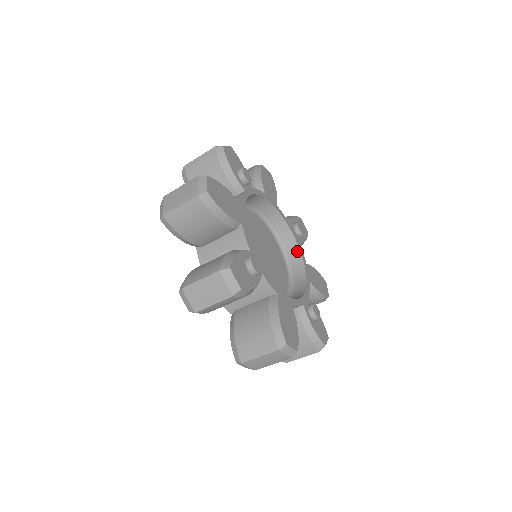
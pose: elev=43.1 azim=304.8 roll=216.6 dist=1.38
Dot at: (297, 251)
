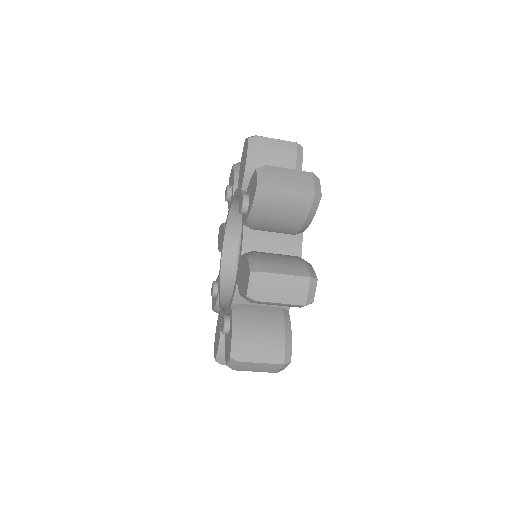
Dot at: occluded
